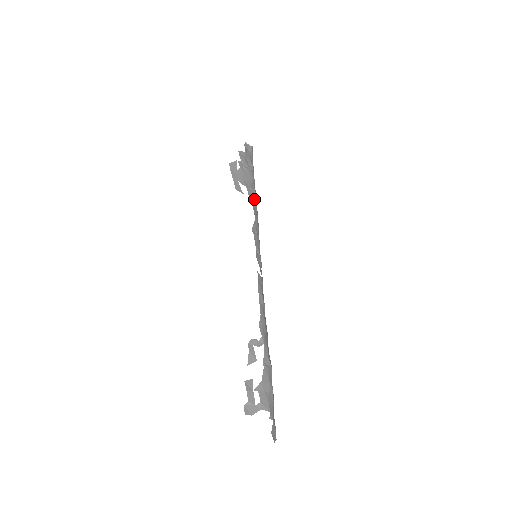
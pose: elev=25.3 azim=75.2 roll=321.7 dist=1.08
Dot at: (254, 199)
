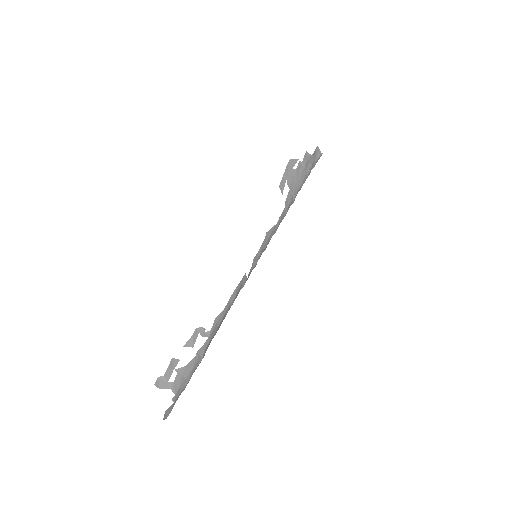
Dot at: (289, 204)
